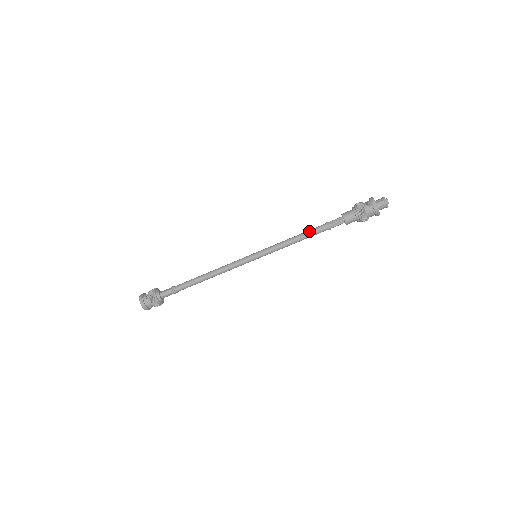
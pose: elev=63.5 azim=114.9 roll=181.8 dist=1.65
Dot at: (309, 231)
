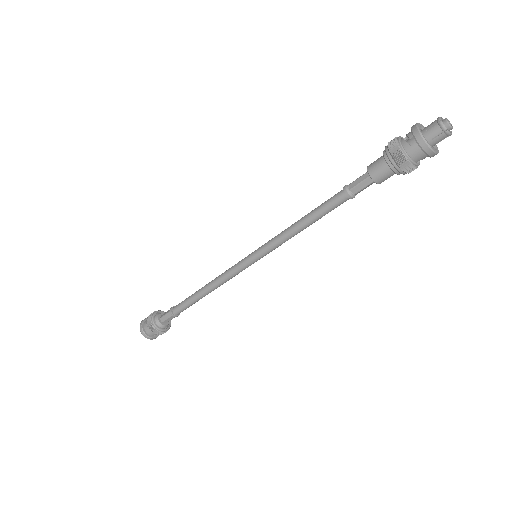
Dot at: (320, 206)
